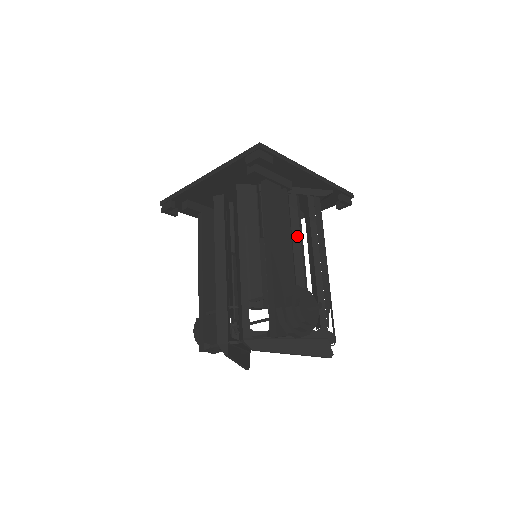
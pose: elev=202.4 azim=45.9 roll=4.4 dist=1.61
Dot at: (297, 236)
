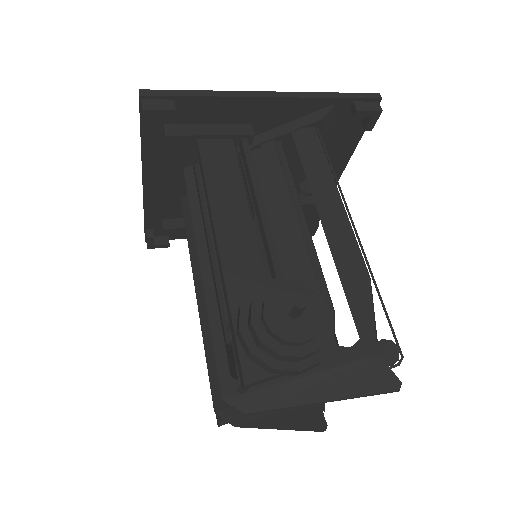
Dot at: (285, 200)
